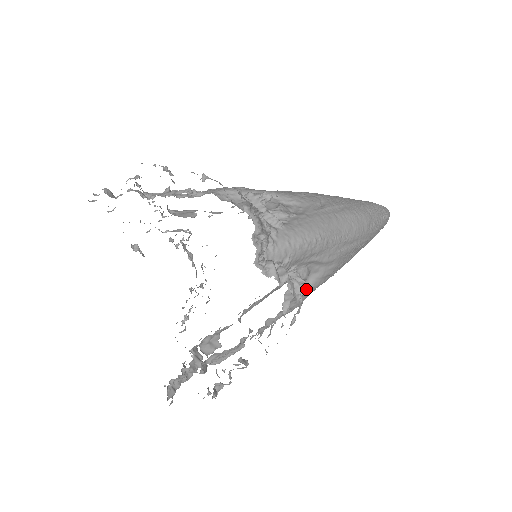
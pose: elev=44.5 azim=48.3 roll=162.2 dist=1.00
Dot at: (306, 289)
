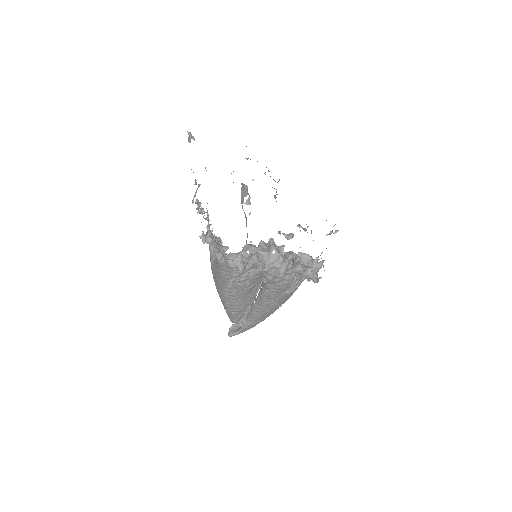
Dot at: occluded
